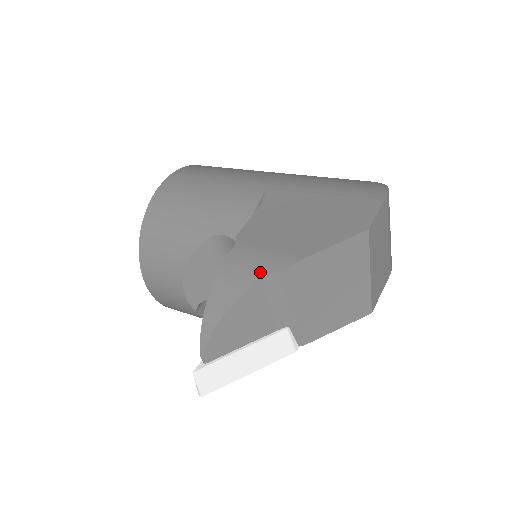
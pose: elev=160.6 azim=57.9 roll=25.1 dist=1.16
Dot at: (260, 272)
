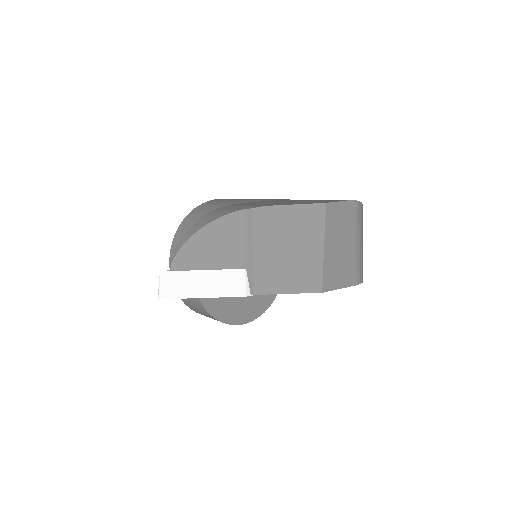
Dot at: (236, 209)
